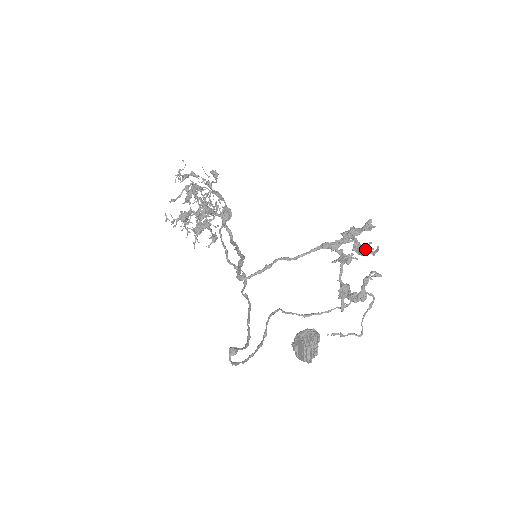
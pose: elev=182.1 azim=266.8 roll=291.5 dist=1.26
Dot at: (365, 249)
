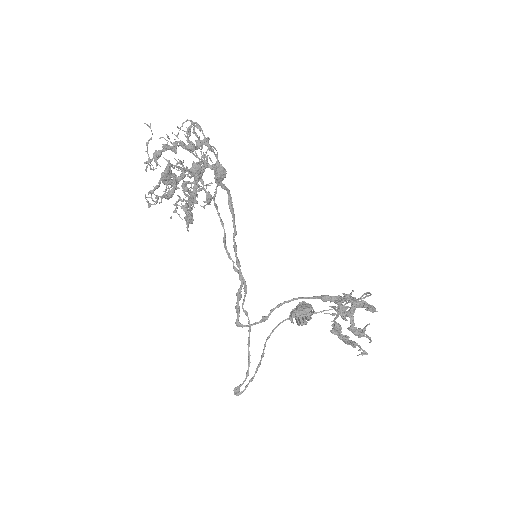
Dot at: (359, 336)
